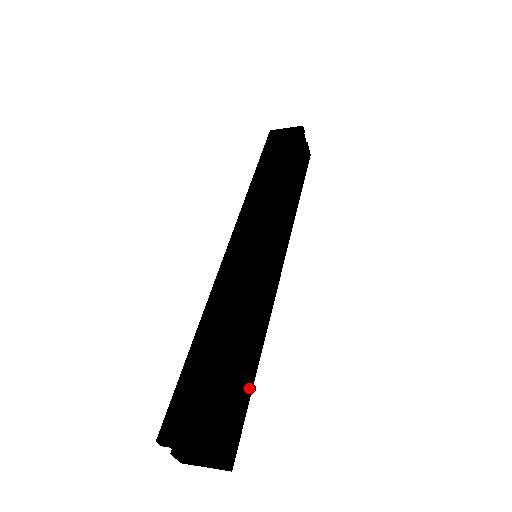
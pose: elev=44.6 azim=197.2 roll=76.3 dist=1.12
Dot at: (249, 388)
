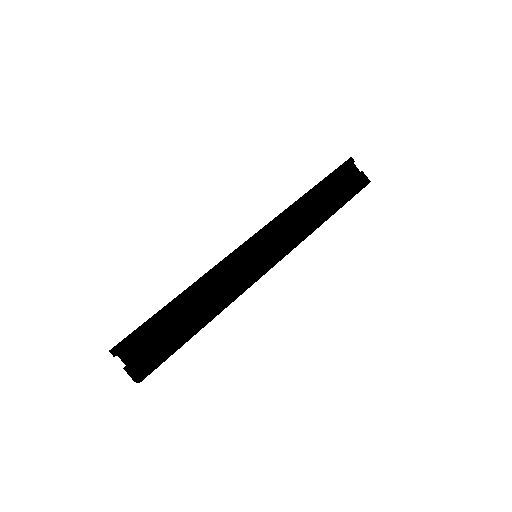
Dot at: (184, 336)
